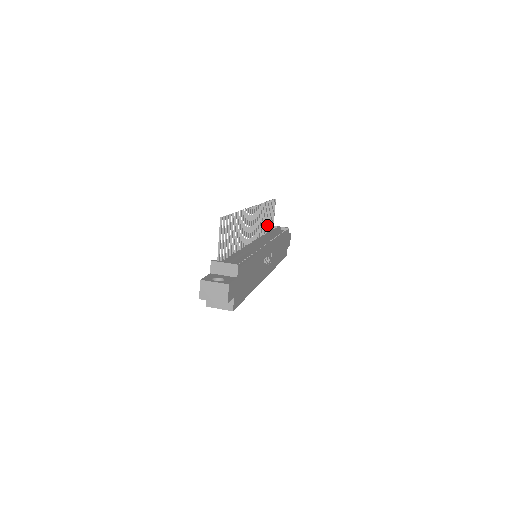
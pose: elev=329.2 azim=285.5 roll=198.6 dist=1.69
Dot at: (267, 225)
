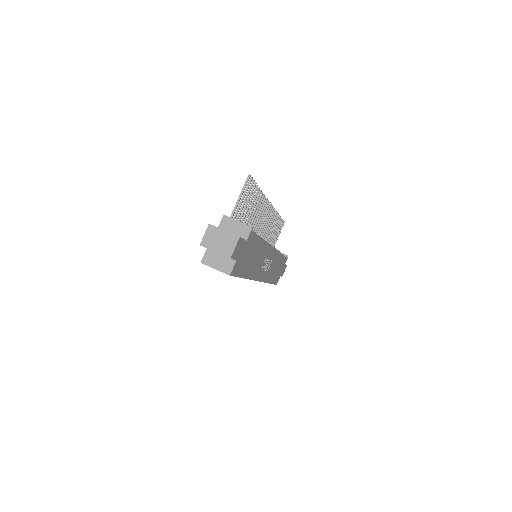
Dot at: (270, 240)
